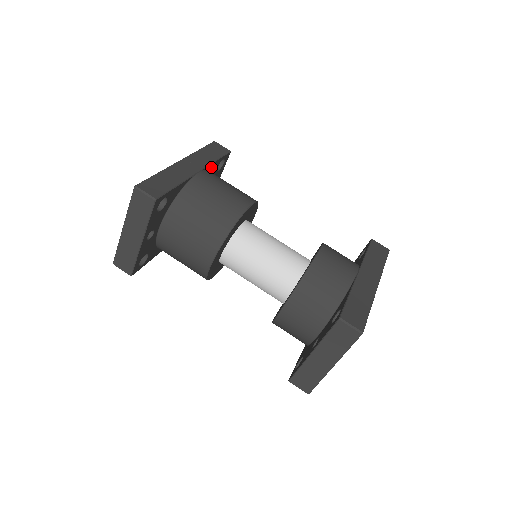
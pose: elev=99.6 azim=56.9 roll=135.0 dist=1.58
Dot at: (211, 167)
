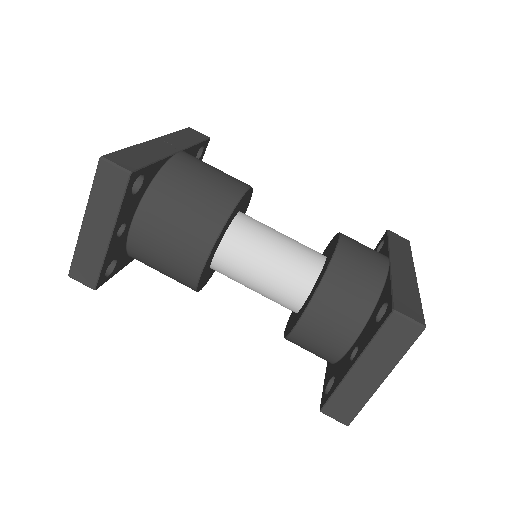
Dot at: (190, 151)
